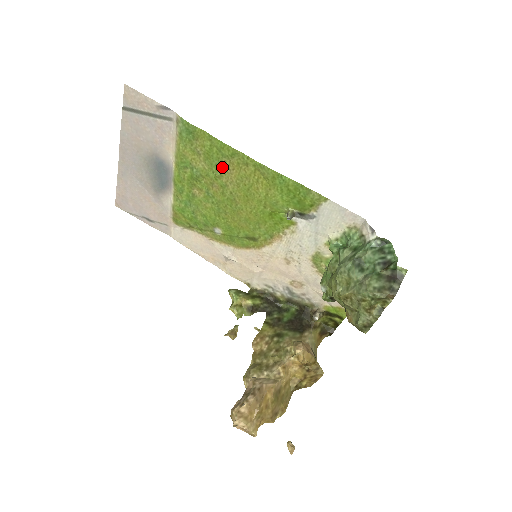
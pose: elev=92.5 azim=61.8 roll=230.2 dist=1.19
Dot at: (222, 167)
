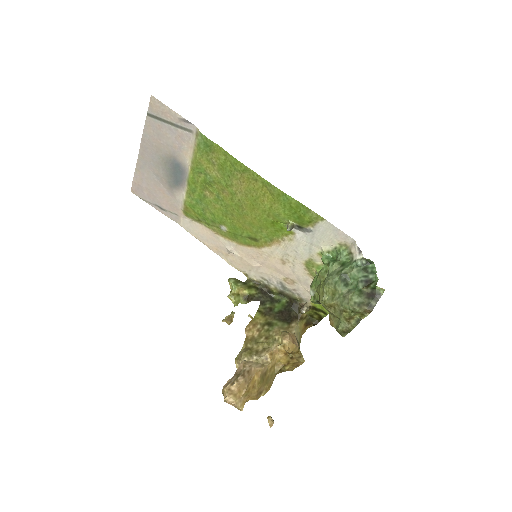
Dot at: (233, 178)
